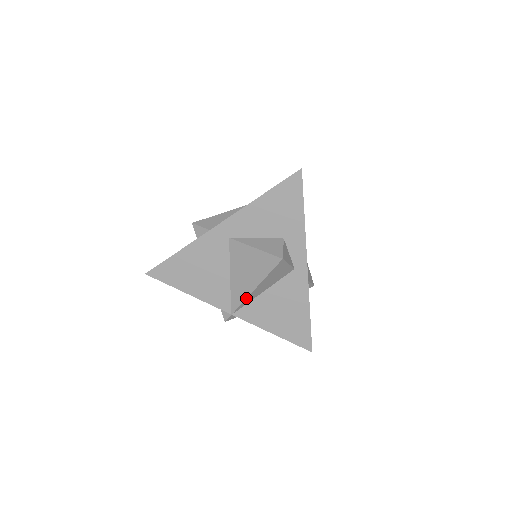
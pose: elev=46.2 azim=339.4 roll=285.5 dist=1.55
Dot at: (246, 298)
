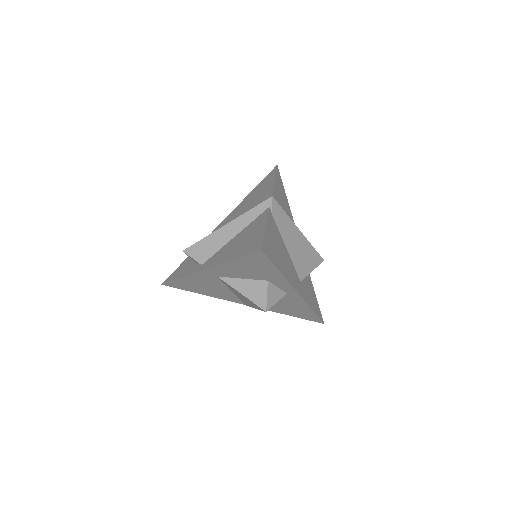
Dot at: occluded
